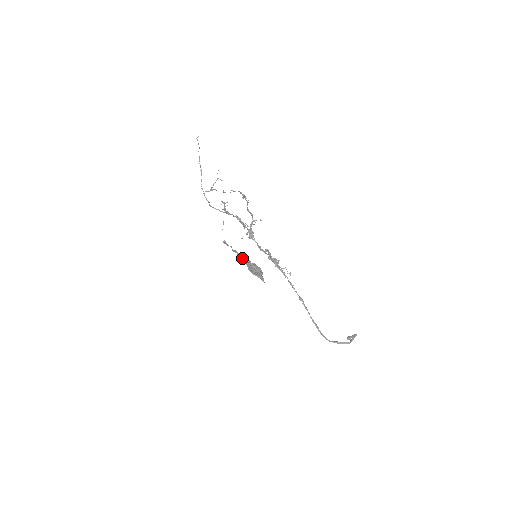
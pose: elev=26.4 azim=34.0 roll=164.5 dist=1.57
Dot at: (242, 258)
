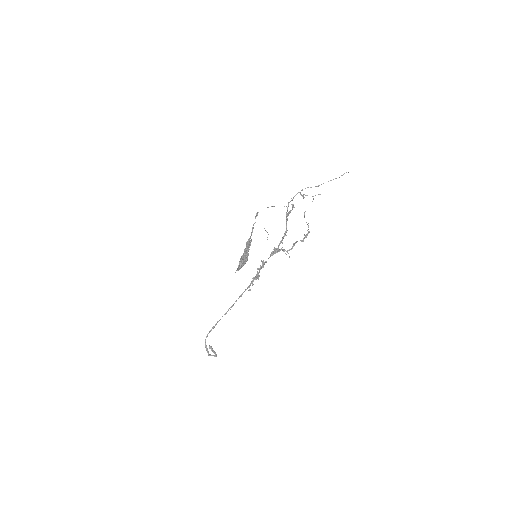
Dot at: (250, 241)
